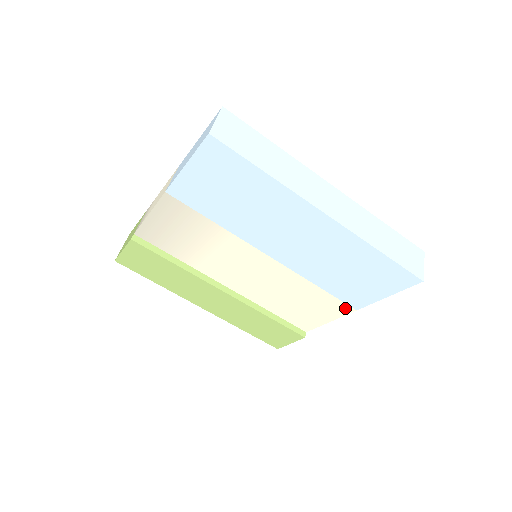
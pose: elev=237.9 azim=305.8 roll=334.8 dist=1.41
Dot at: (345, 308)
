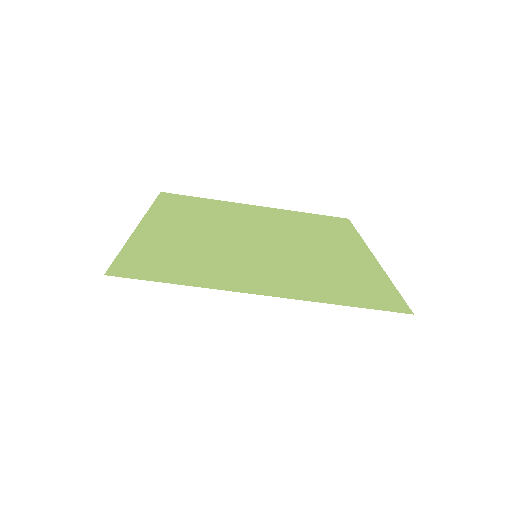
Dot at: occluded
